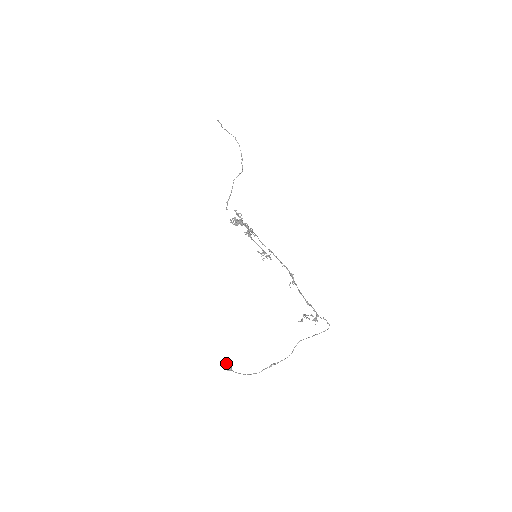
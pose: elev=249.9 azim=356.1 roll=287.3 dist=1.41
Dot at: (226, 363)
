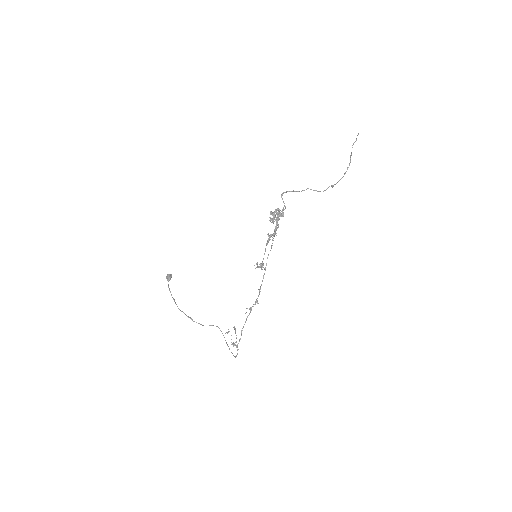
Dot at: (170, 275)
